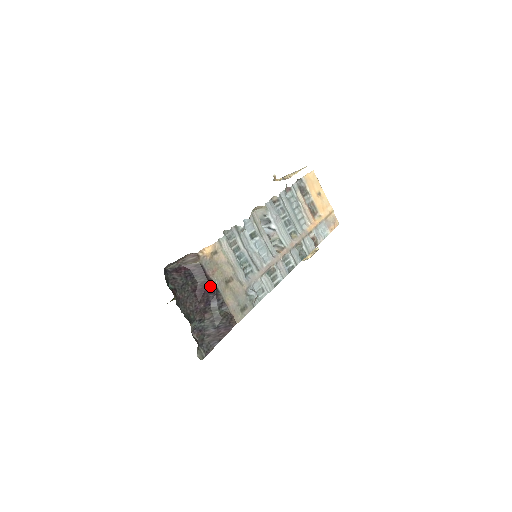
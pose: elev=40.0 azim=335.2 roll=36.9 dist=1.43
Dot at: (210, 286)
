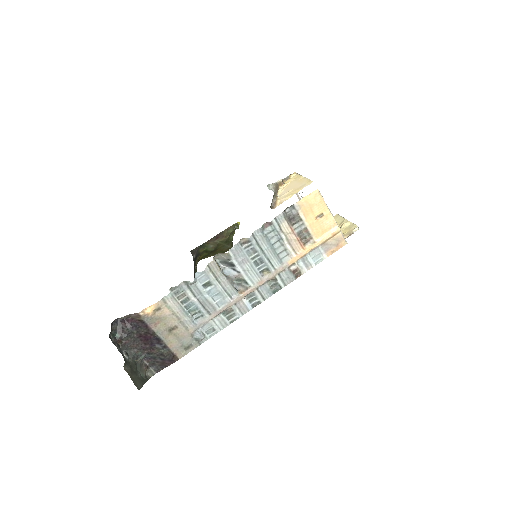
Dot at: (152, 336)
